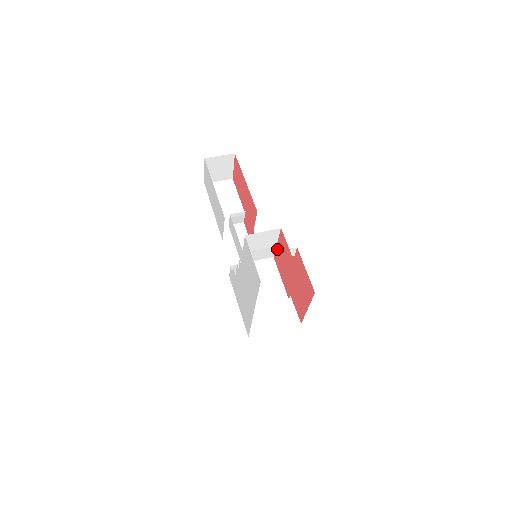
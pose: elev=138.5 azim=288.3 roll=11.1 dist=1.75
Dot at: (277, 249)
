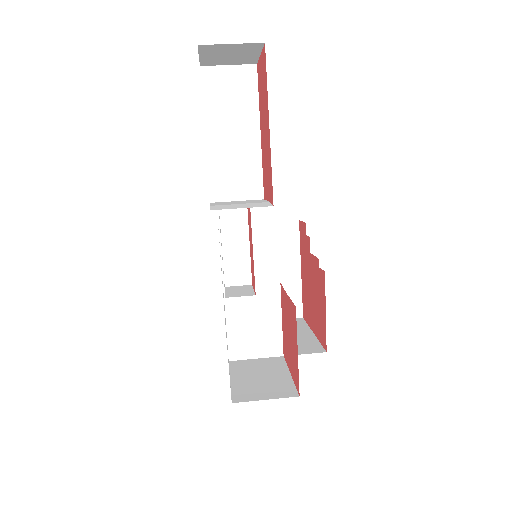
Dot at: (285, 297)
